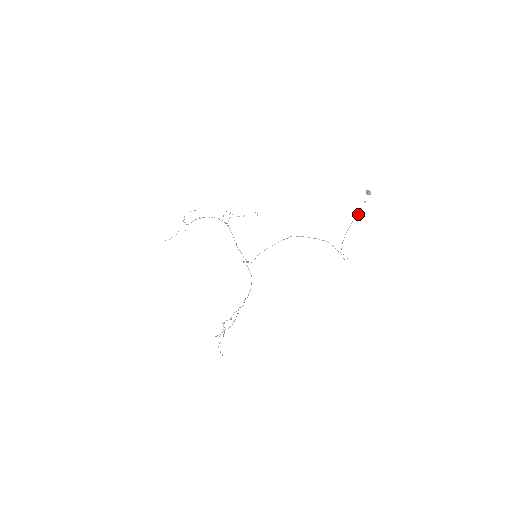
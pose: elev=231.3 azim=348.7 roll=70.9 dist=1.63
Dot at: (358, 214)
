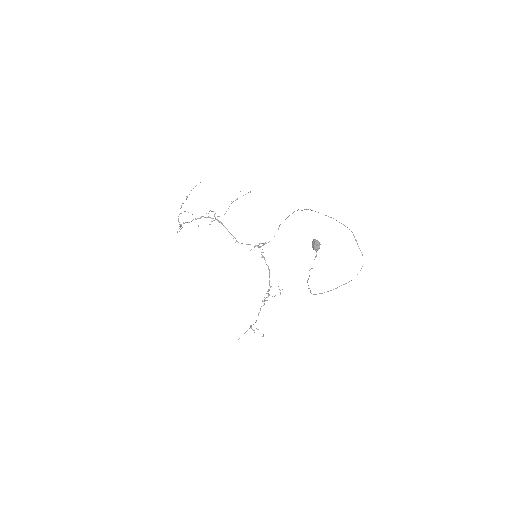
Dot at: (309, 275)
